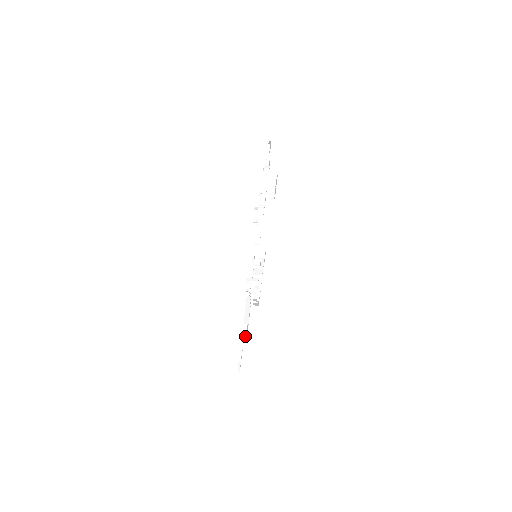
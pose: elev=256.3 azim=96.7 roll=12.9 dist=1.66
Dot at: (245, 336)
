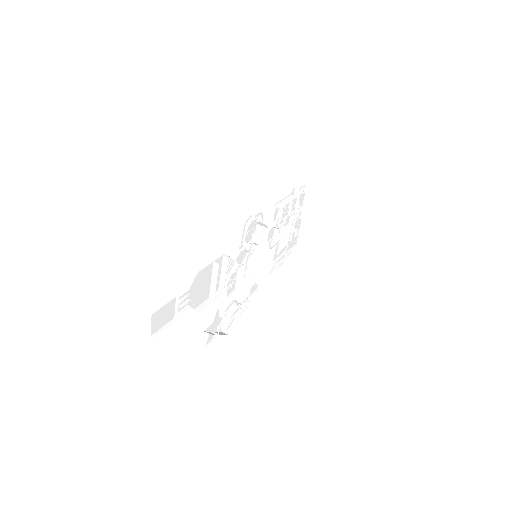
Dot at: occluded
